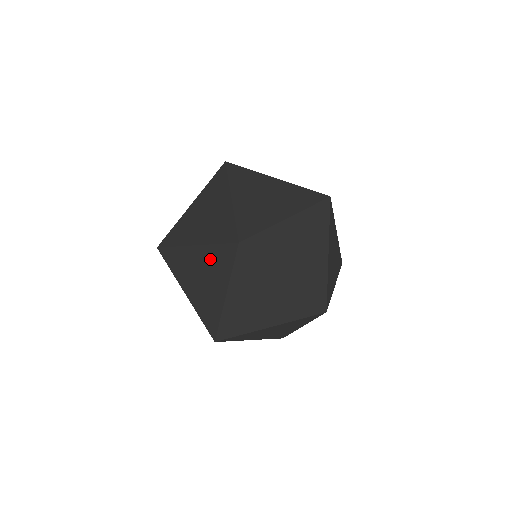
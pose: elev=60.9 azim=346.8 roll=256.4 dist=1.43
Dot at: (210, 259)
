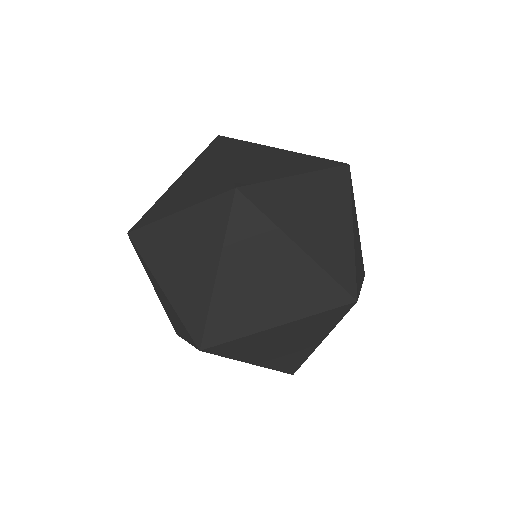
Dot at: (151, 279)
